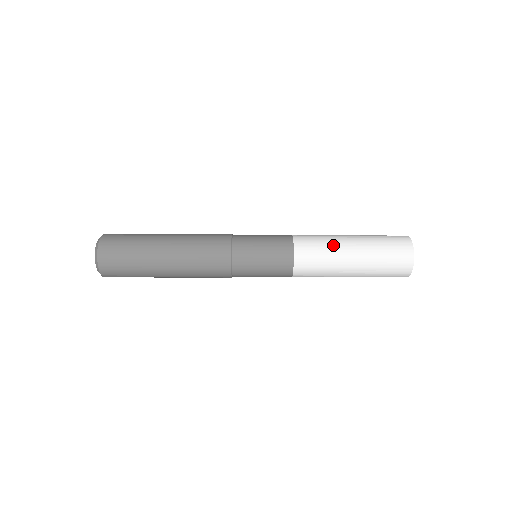
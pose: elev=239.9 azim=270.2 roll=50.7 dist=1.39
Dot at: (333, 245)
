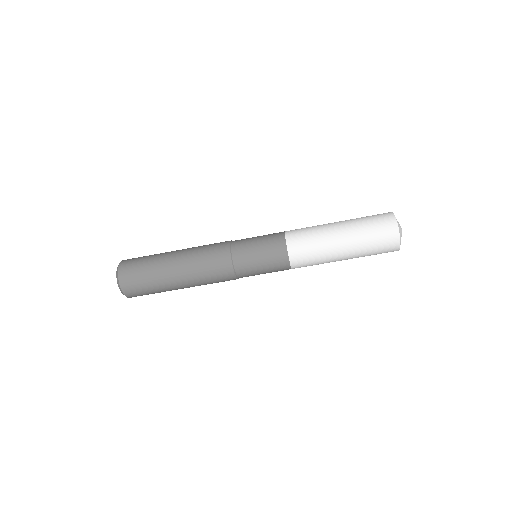
Dot at: (320, 225)
